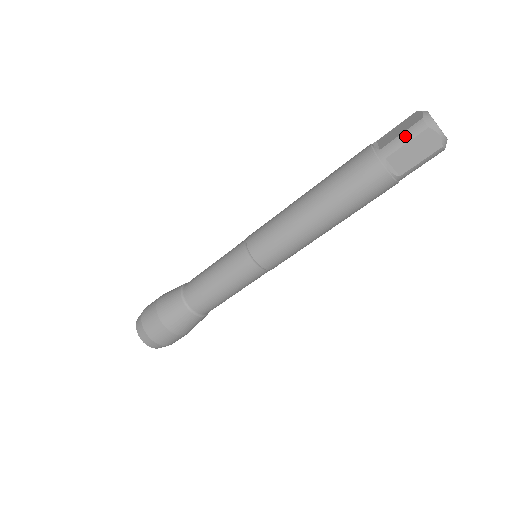
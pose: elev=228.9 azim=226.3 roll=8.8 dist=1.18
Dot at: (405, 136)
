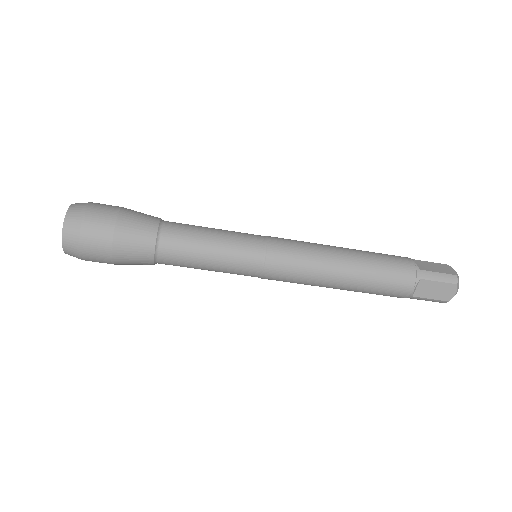
Dot at: (441, 276)
